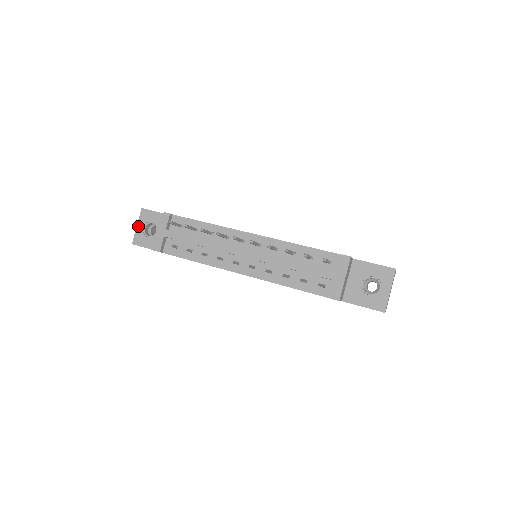
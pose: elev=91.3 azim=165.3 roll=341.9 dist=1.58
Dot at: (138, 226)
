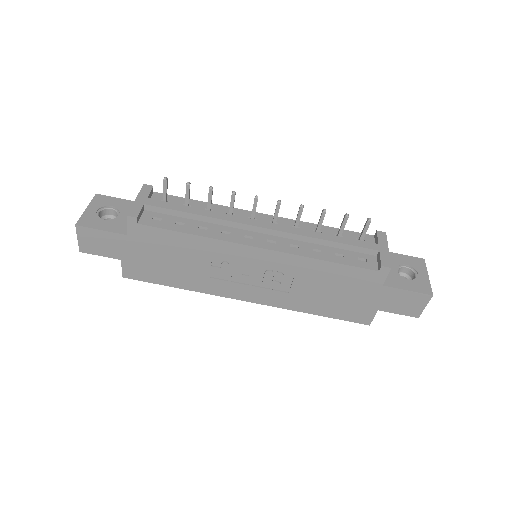
Dot at: (88, 208)
